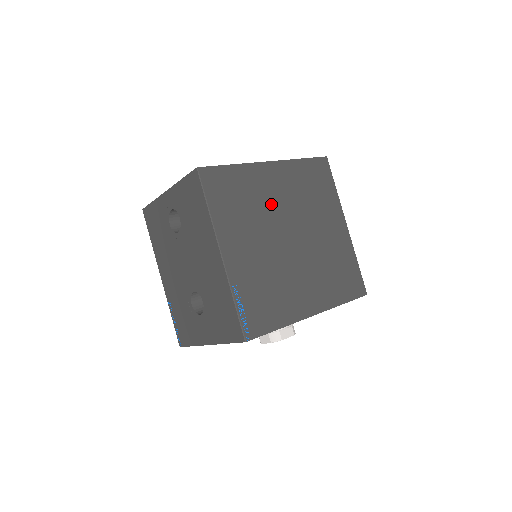
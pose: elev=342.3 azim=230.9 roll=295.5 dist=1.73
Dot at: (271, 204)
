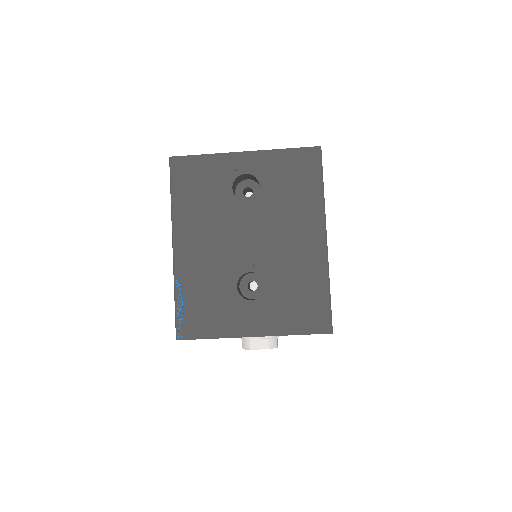
Dot at: occluded
